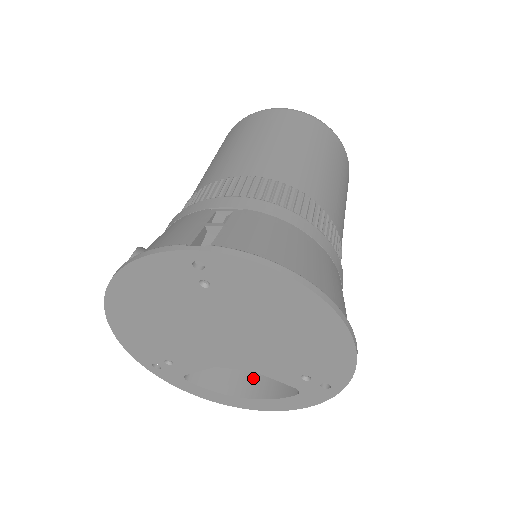
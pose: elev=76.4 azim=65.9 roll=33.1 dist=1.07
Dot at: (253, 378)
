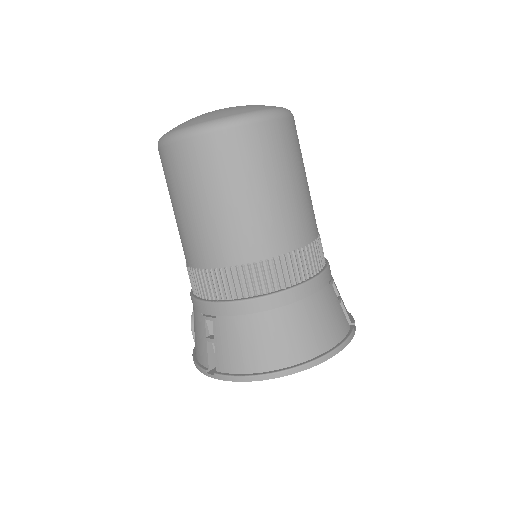
Dot at: occluded
